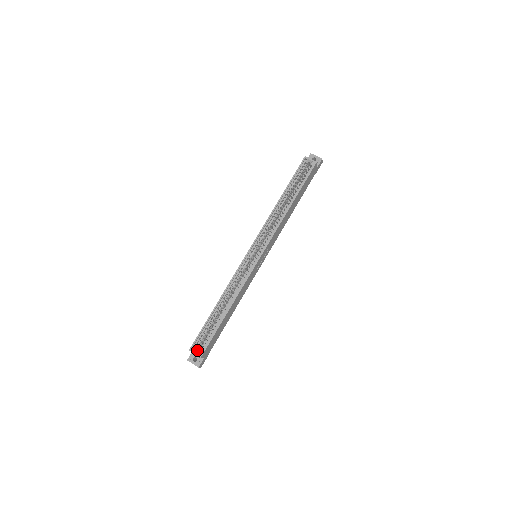
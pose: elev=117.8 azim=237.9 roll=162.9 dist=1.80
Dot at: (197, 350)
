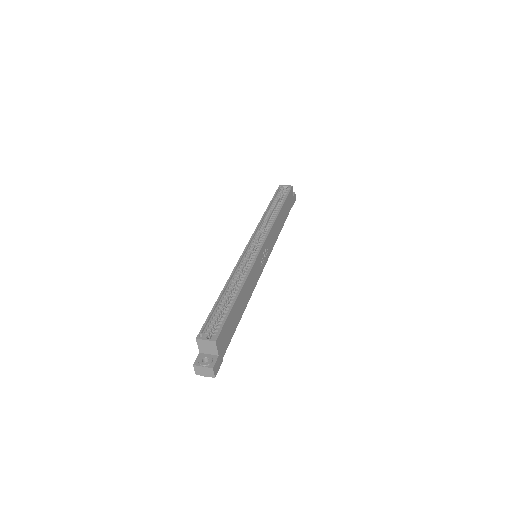
Dot at: occluded
